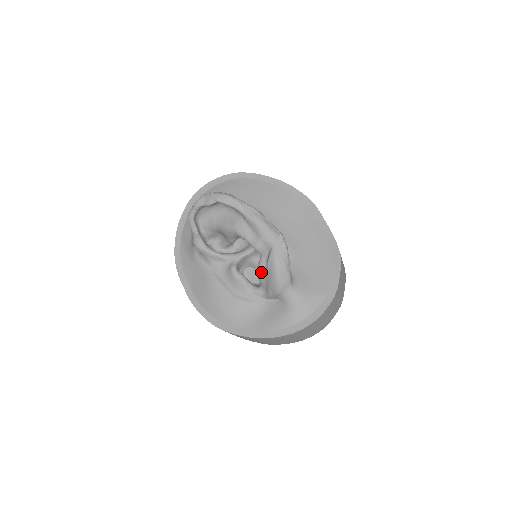
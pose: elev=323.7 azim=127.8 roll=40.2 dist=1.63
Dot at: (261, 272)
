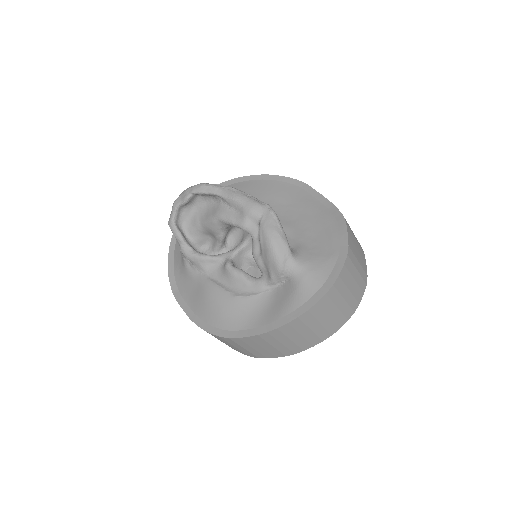
Dot at: (256, 254)
